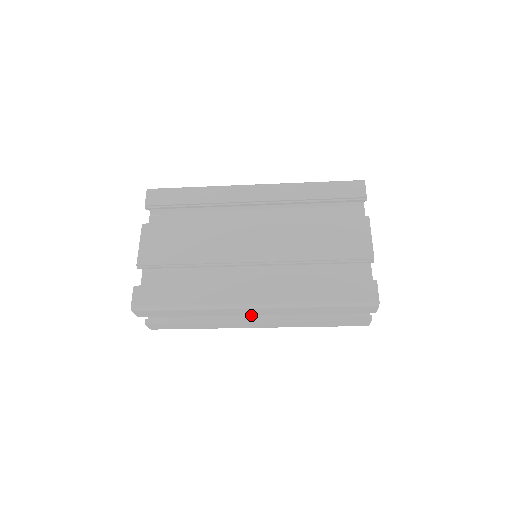
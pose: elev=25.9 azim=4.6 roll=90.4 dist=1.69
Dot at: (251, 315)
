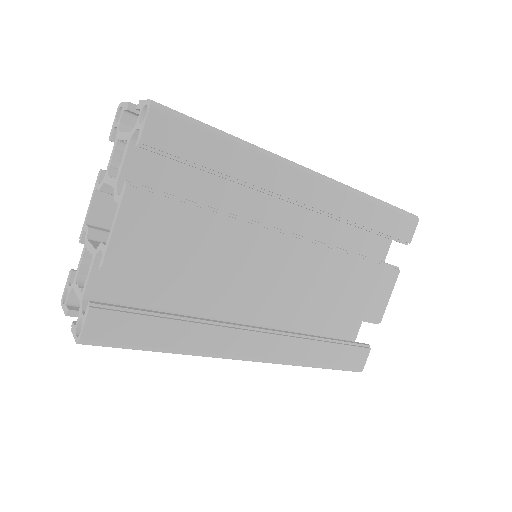
Dot at: occluded
